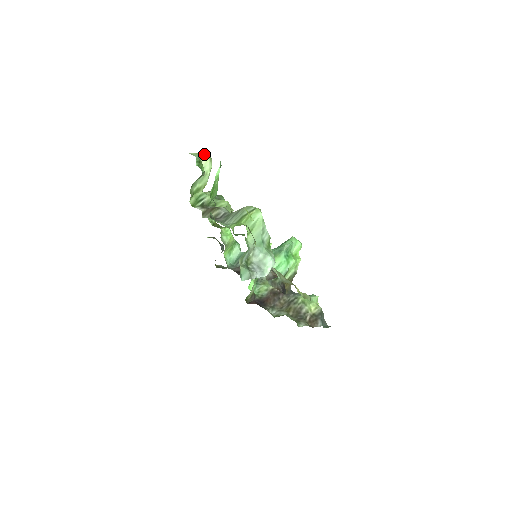
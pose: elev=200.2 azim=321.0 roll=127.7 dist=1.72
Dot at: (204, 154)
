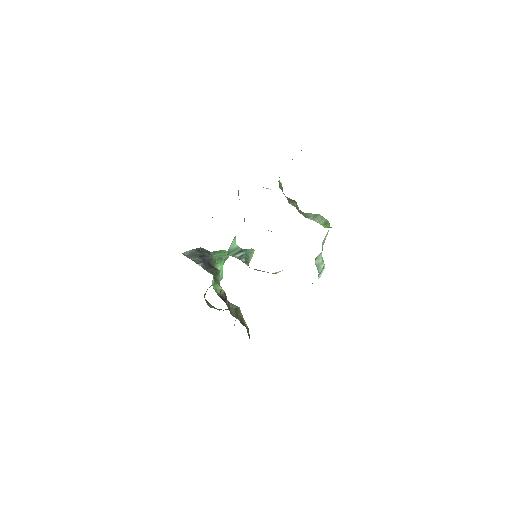
Dot at: occluded
